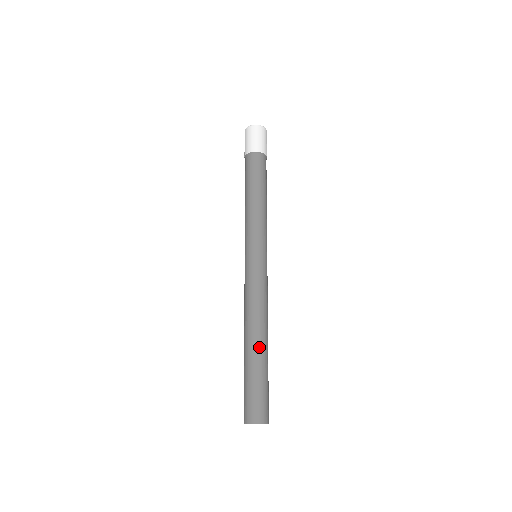
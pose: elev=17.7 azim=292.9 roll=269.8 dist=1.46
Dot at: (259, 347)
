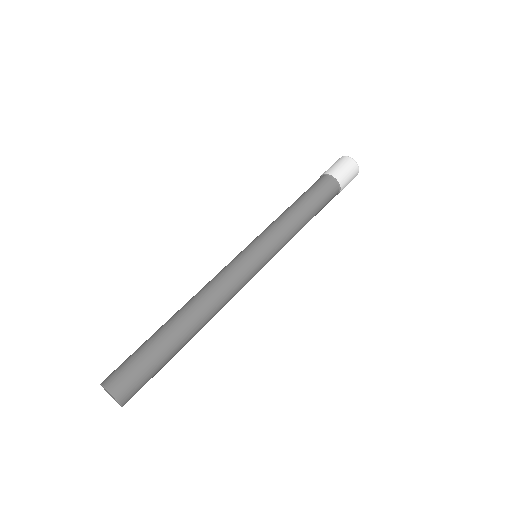
Dot at: (174, 321)
